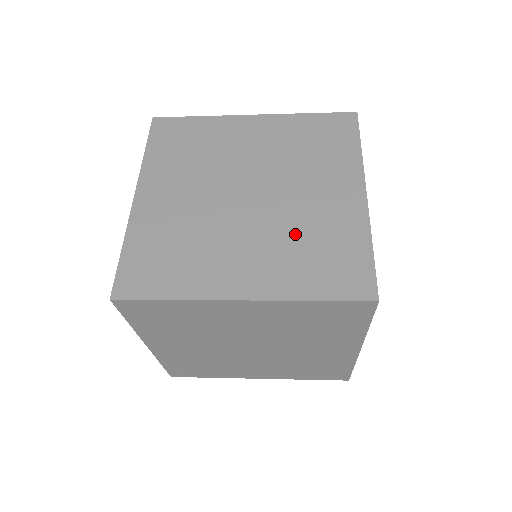
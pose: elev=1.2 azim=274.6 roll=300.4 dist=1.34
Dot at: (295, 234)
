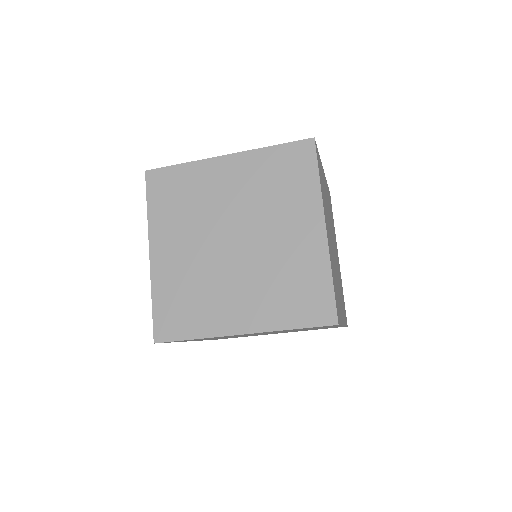
Dot at: occluded
